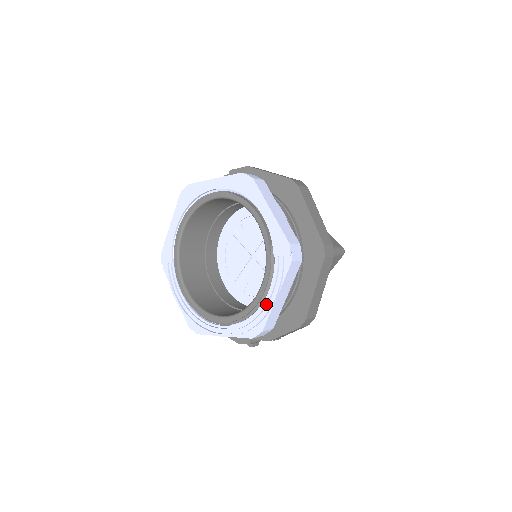
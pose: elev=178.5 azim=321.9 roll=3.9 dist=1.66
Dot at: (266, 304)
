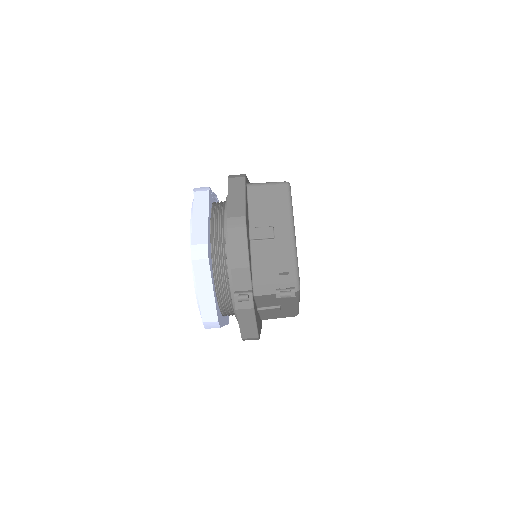
Dot at: occluded
